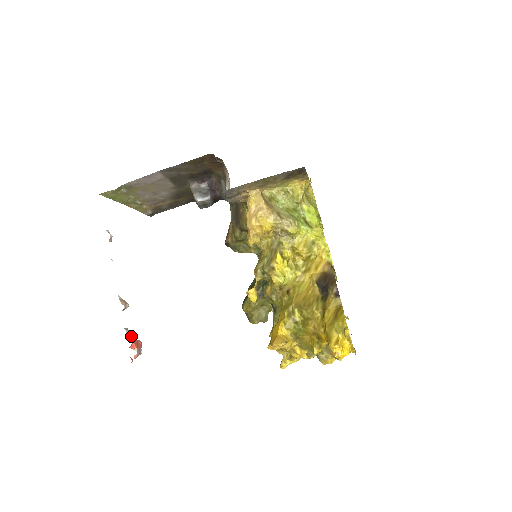
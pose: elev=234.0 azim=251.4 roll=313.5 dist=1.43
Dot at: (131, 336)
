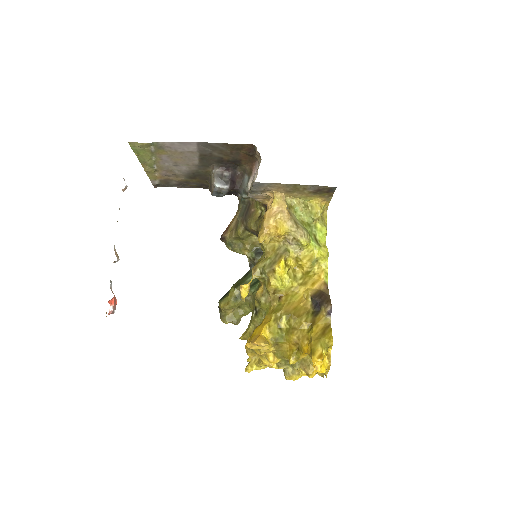
Dot at: (112, 291)
